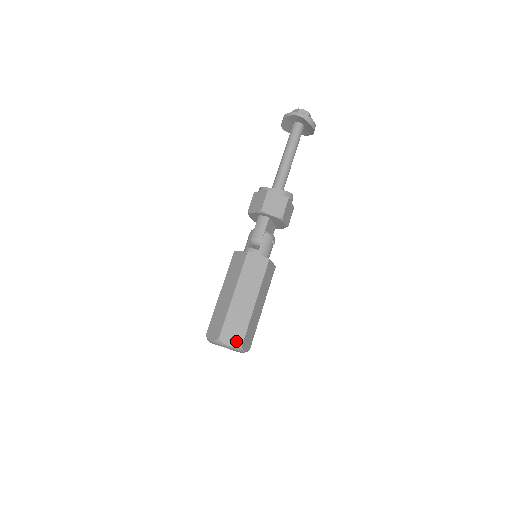
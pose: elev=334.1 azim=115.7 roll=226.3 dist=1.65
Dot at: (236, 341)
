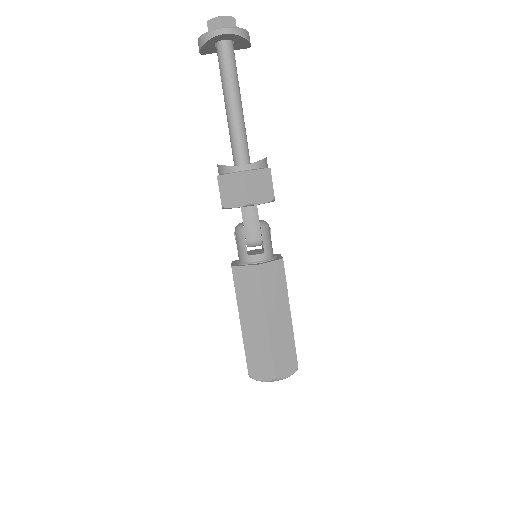
Dot at: (291, 368)
